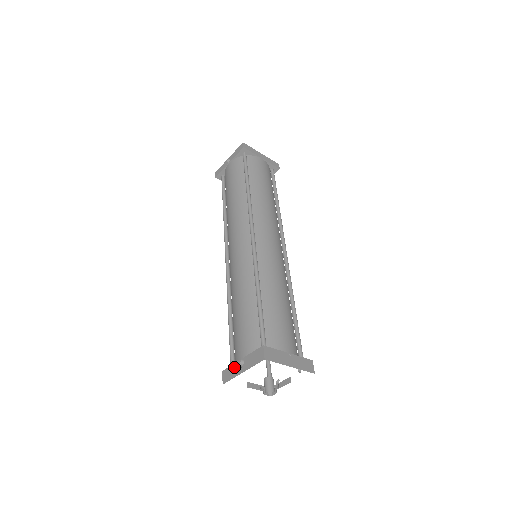
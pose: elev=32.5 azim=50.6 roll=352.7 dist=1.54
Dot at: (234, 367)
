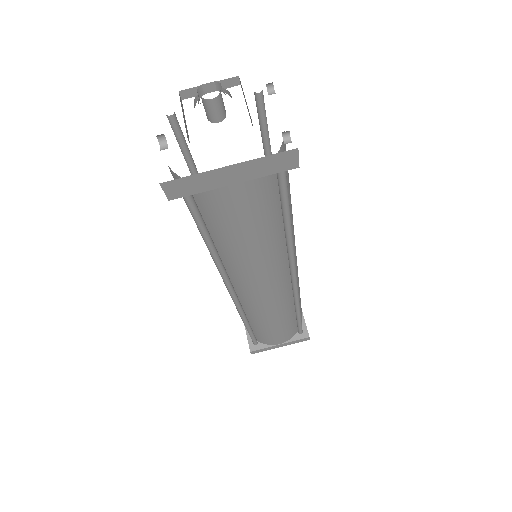
Dot at: occluded
